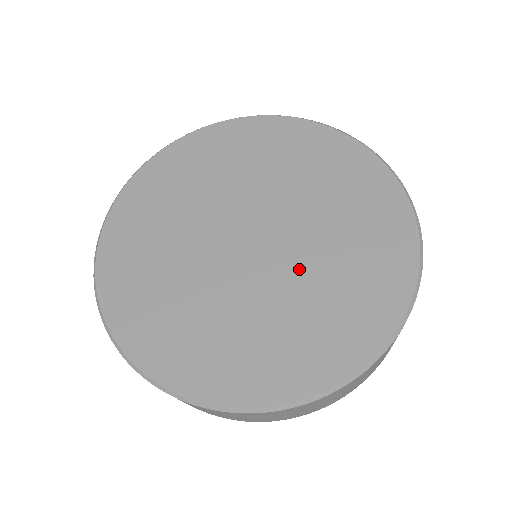
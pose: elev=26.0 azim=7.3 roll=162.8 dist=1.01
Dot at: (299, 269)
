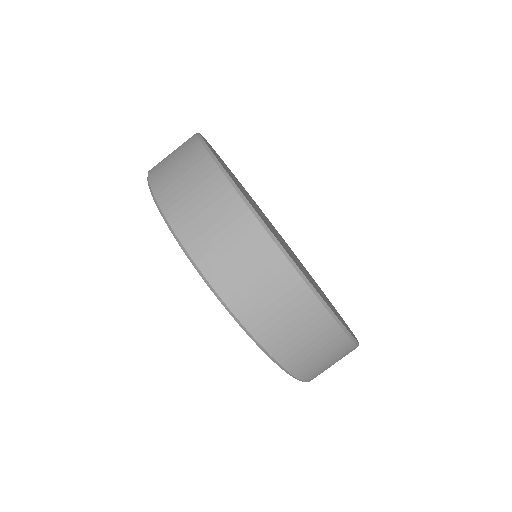
Dot at: occluded
